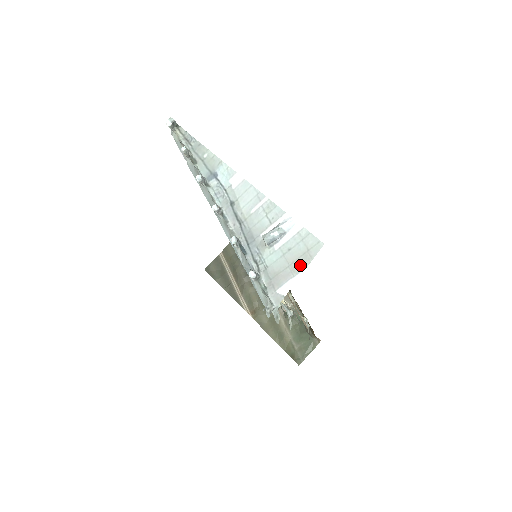
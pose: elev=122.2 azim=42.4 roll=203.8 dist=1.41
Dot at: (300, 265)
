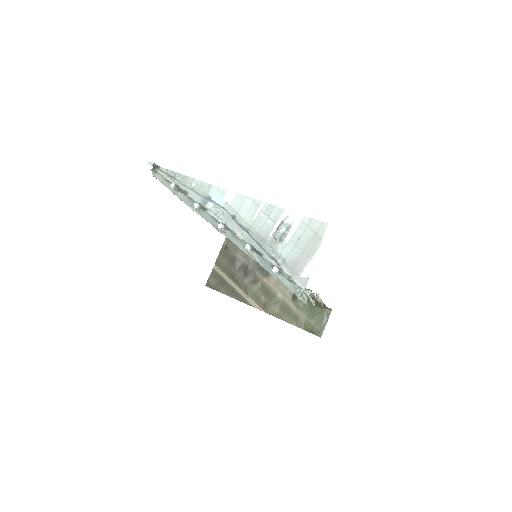
Dot at: (313, 248)
